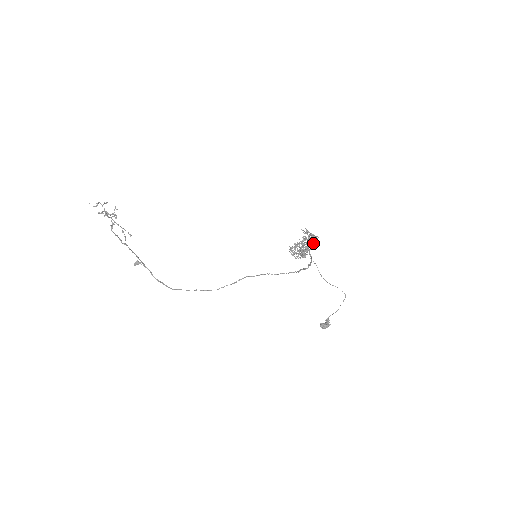
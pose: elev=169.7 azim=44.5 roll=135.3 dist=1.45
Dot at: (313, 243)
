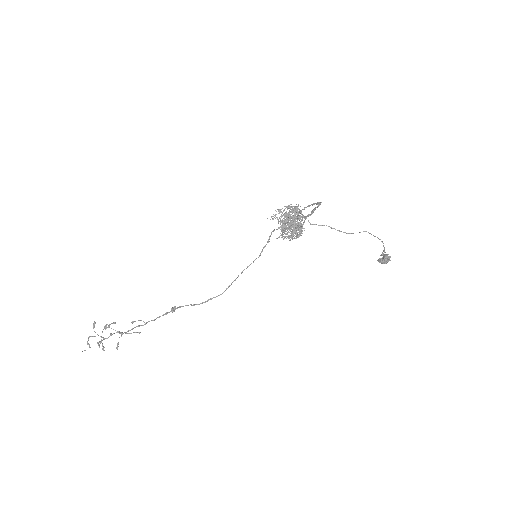
Dot at: (298, 213)
